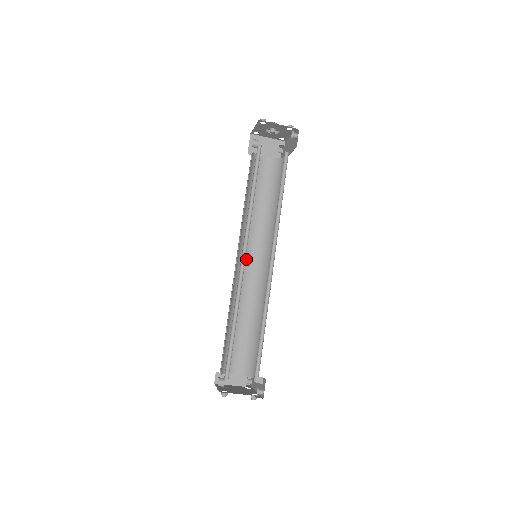
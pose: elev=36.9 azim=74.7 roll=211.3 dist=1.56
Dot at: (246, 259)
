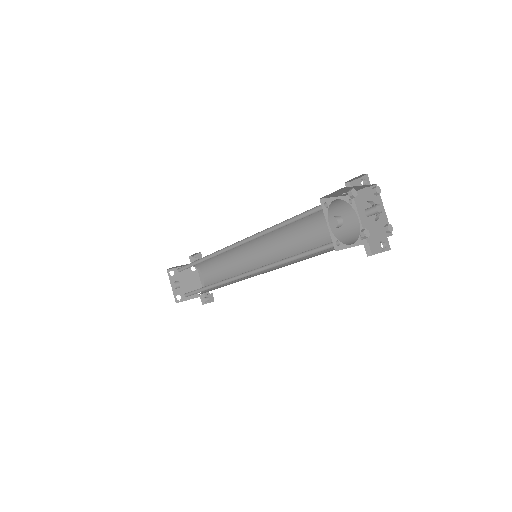
Dot at: occluded
